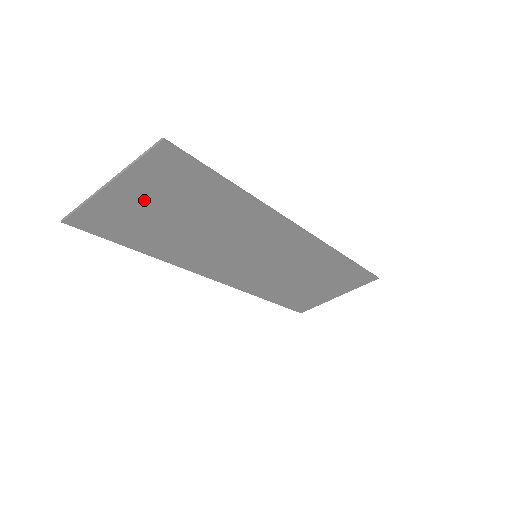
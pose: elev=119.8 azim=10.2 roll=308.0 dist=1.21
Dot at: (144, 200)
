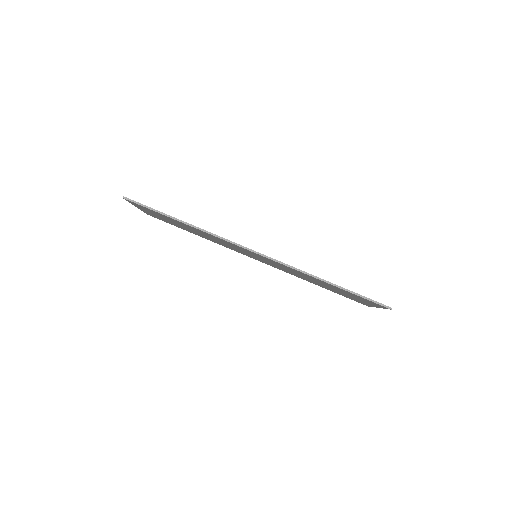
Dot at: (157, 215)
